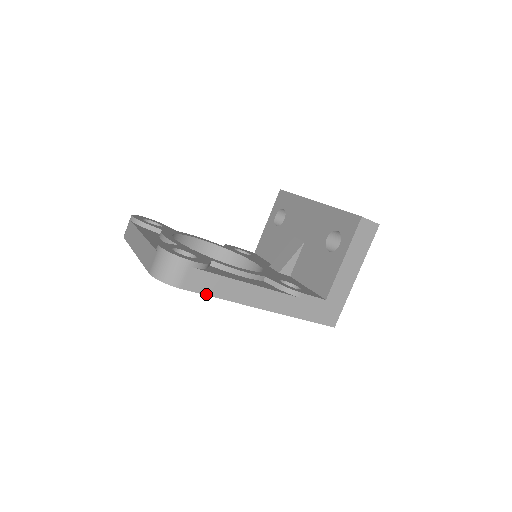
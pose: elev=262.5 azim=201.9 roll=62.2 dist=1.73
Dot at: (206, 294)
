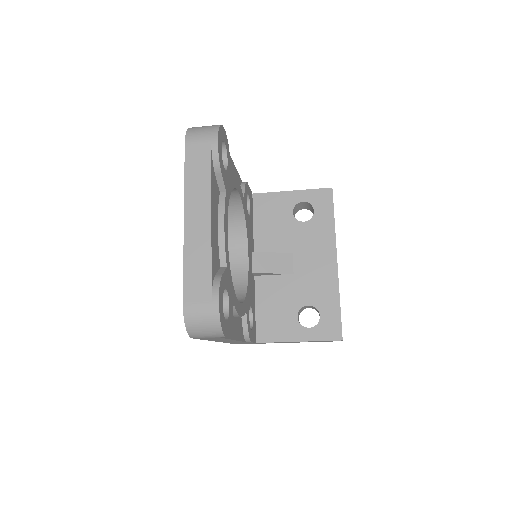
Dot at: (202, 339)
